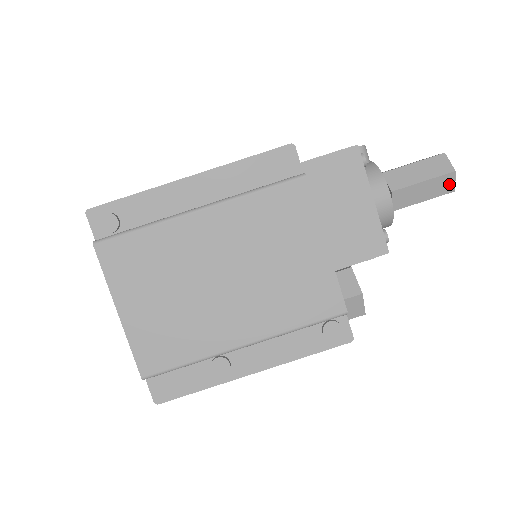
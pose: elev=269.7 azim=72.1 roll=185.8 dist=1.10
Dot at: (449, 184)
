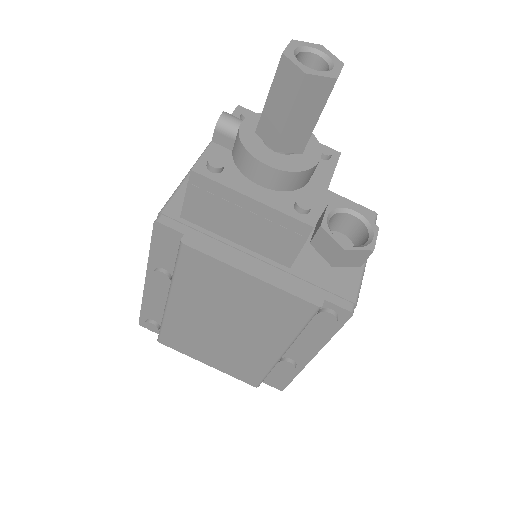
Dot at: (319, 85)
